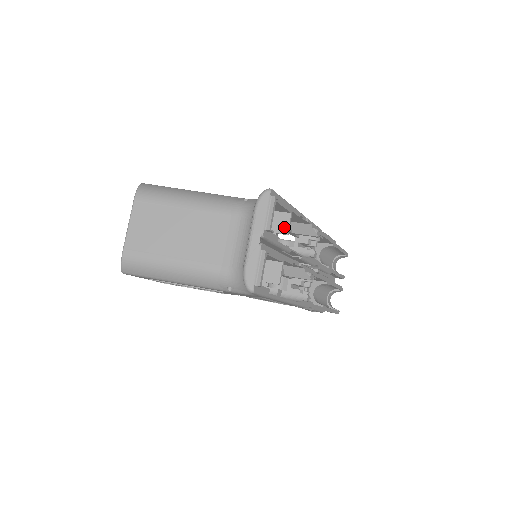
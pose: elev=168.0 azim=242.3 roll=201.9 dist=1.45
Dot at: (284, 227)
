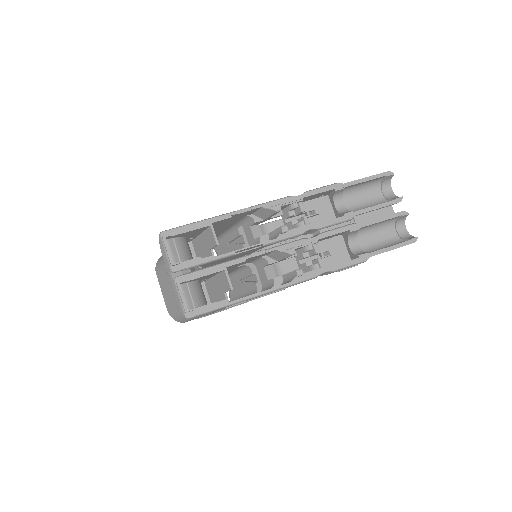
Dot at: (213, 240)
